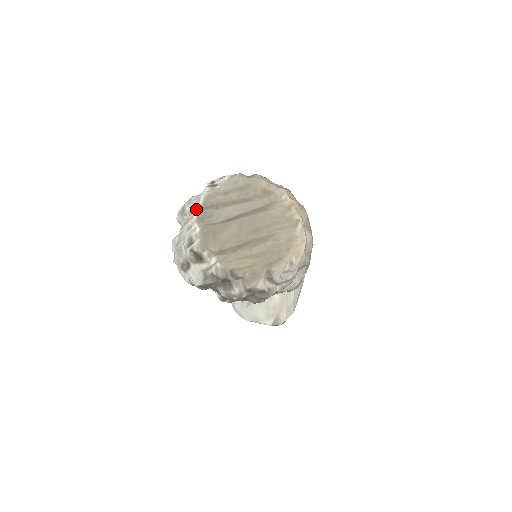
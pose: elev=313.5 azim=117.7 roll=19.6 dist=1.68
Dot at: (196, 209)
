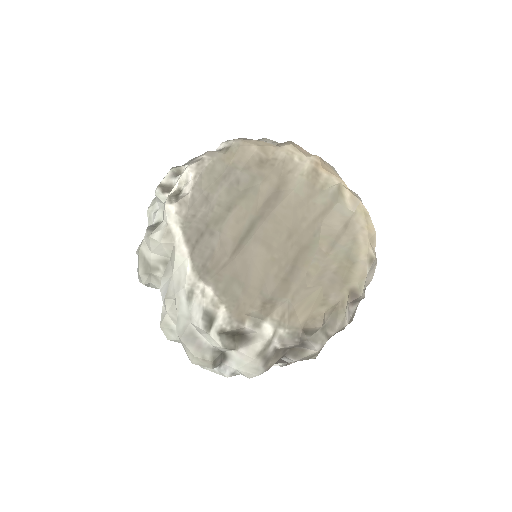
Dot at: (178, 254)
